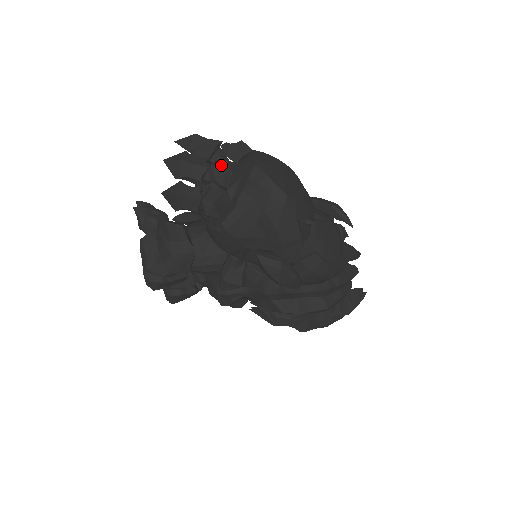
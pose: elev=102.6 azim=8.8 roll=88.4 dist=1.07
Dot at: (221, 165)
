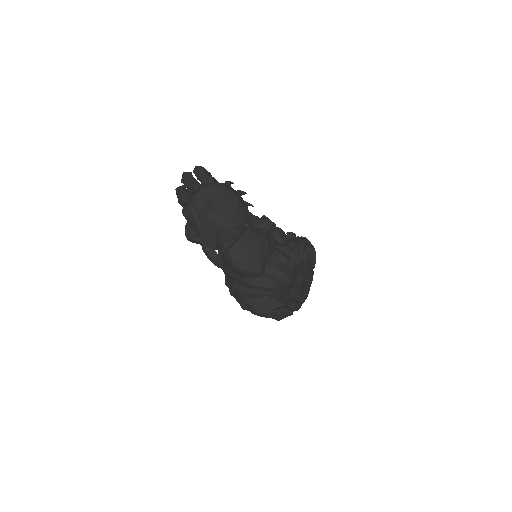
Dot at: (191, 182)
